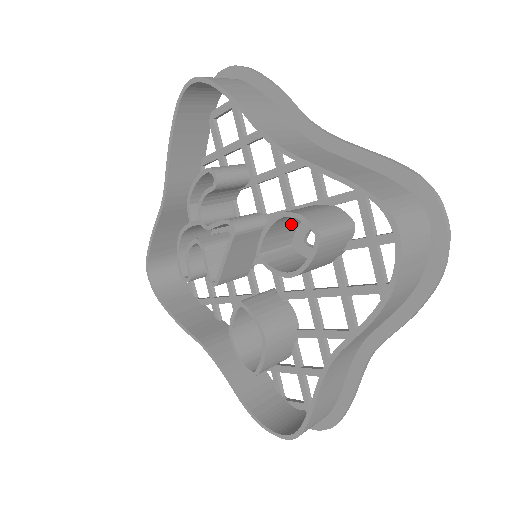
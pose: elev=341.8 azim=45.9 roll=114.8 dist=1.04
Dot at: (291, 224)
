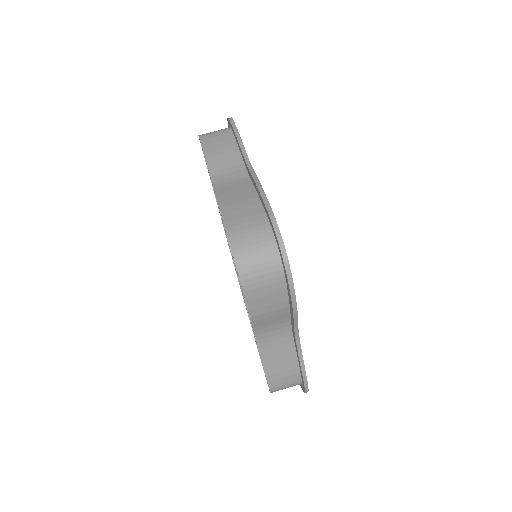
Dot at: occluded
